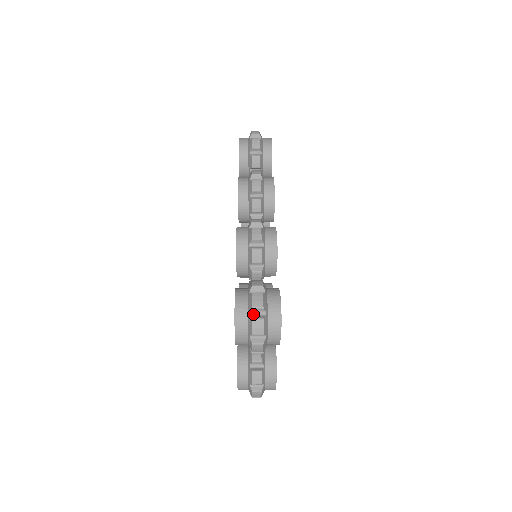
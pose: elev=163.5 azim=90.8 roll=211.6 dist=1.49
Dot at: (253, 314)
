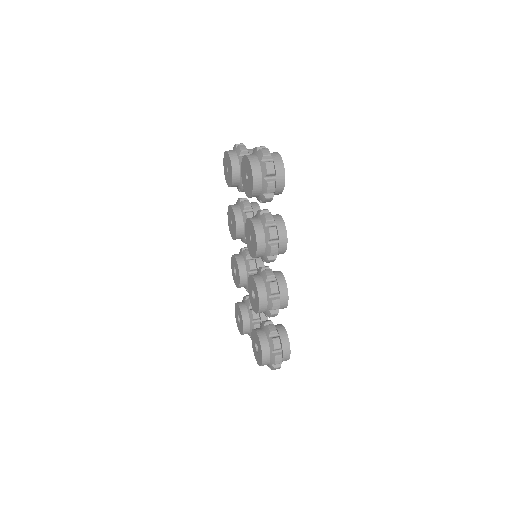
Dot at: (274, 364)
